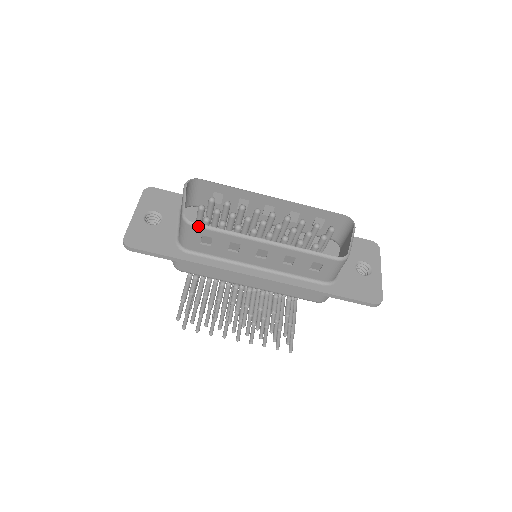
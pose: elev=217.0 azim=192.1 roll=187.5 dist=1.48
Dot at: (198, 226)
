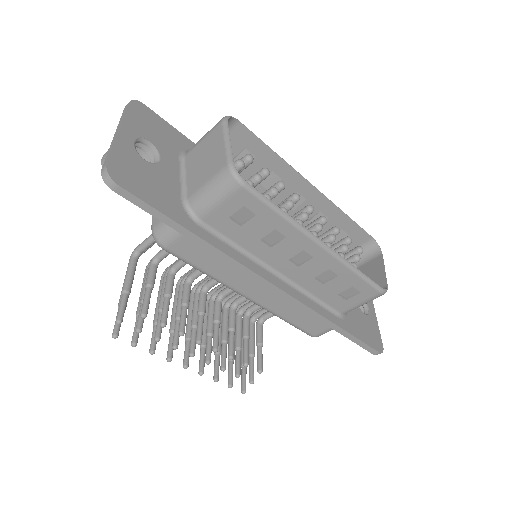
Dot at: (251, 190)
